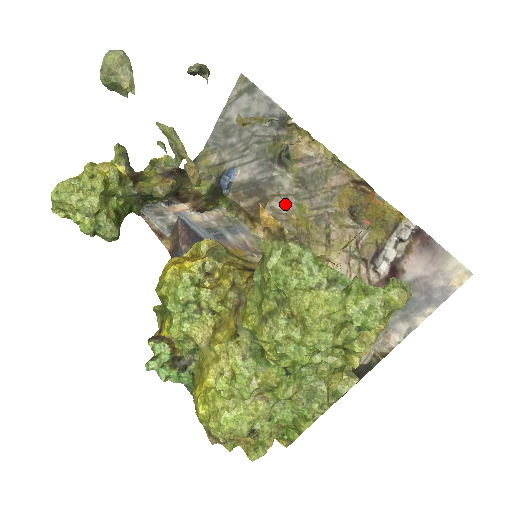
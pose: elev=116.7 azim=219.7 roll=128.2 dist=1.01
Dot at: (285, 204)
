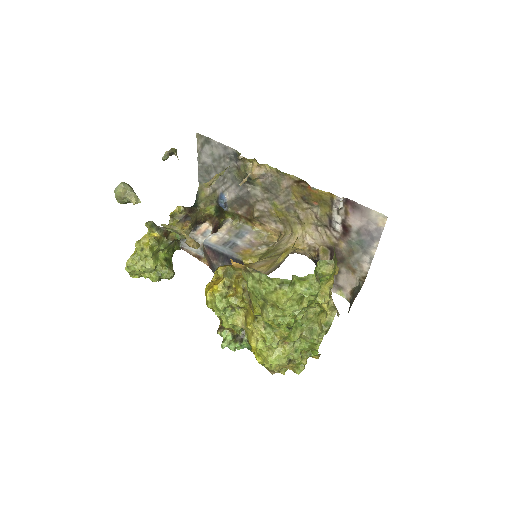
Dot at: (264, 205)
